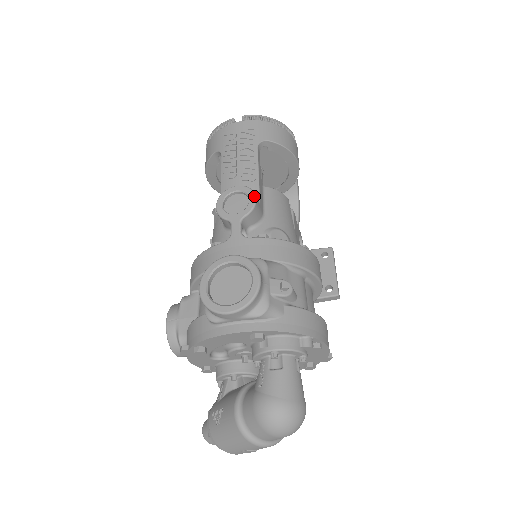
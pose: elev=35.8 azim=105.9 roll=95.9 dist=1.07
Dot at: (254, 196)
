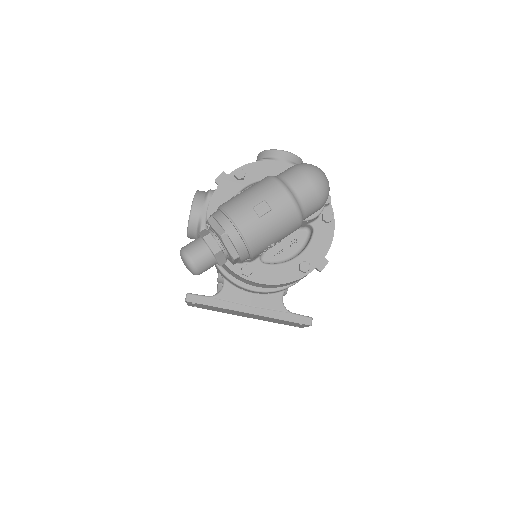
Dot at: occluded
